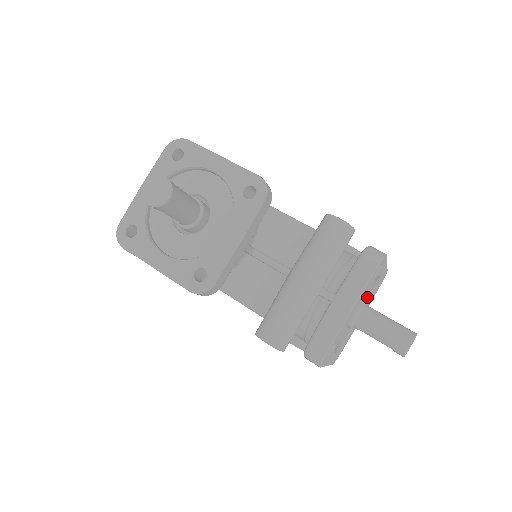
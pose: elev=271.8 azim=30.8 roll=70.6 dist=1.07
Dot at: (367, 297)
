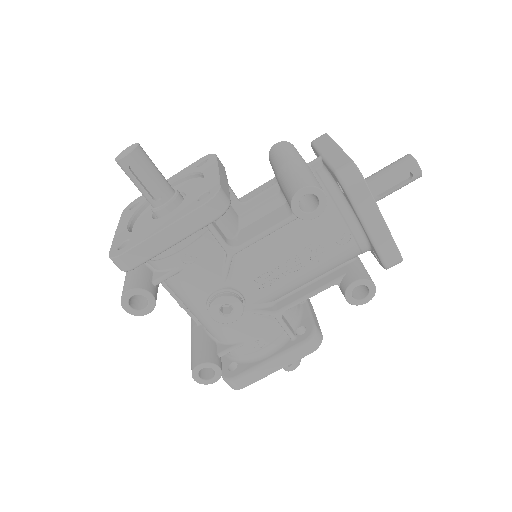
Dot at: occluded
